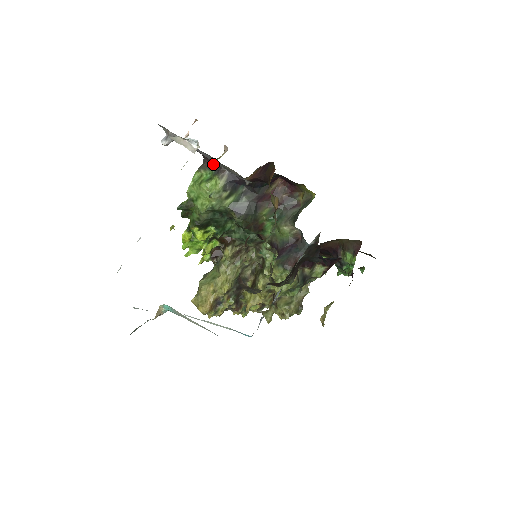
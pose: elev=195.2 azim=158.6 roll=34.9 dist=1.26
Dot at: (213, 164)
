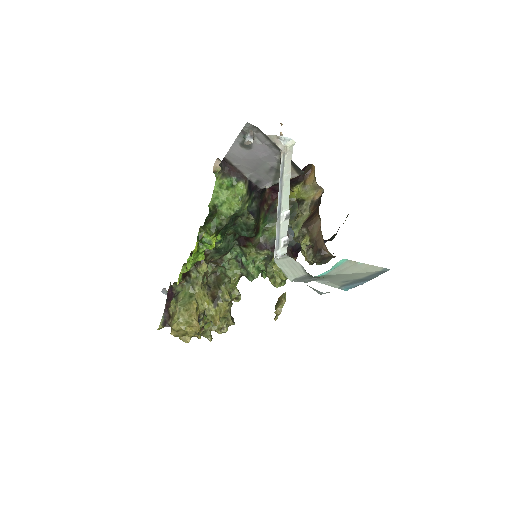
Dot at: (235, 172)
